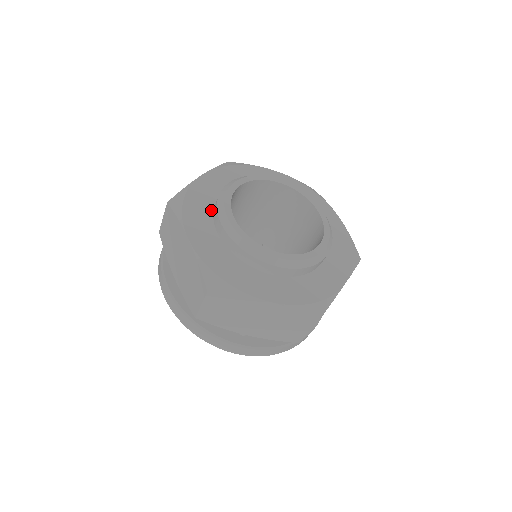
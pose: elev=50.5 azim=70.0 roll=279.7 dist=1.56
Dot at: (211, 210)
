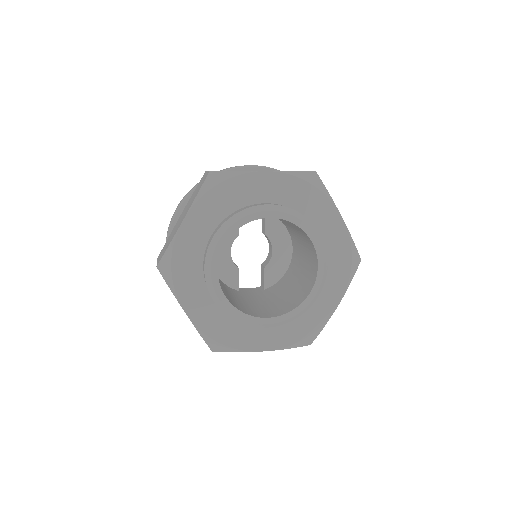
Dot at: (201, 269)
